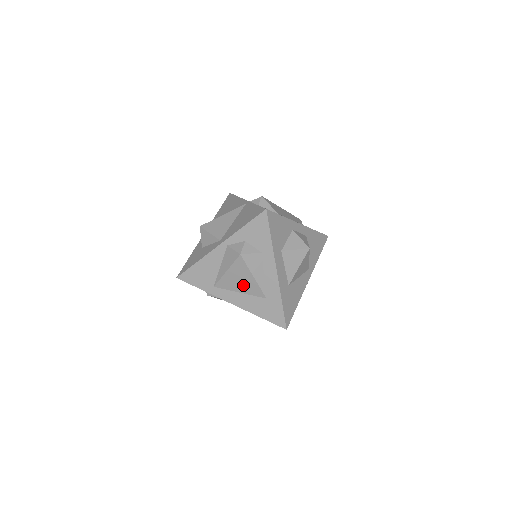
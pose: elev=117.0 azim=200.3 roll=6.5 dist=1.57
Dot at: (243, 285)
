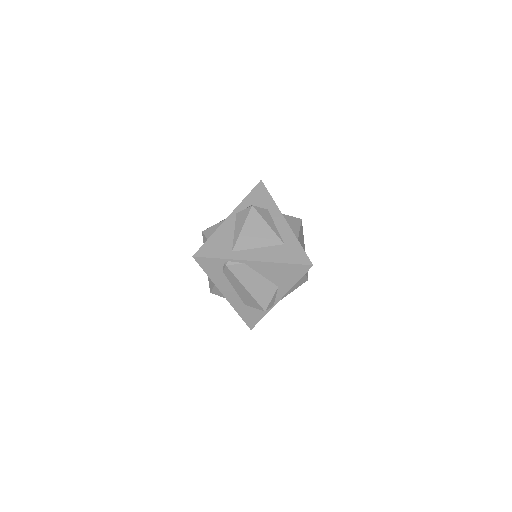
Dot at: (260, 238)
